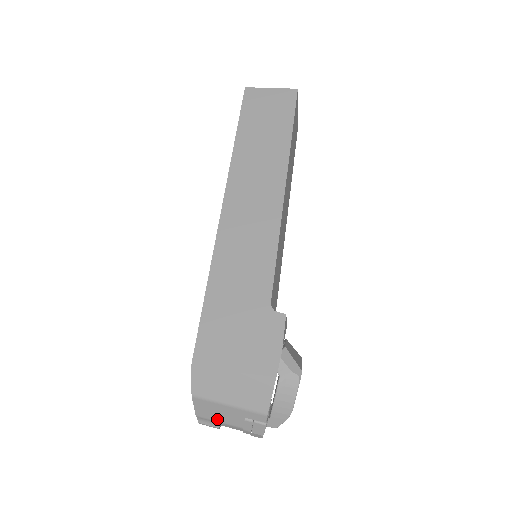
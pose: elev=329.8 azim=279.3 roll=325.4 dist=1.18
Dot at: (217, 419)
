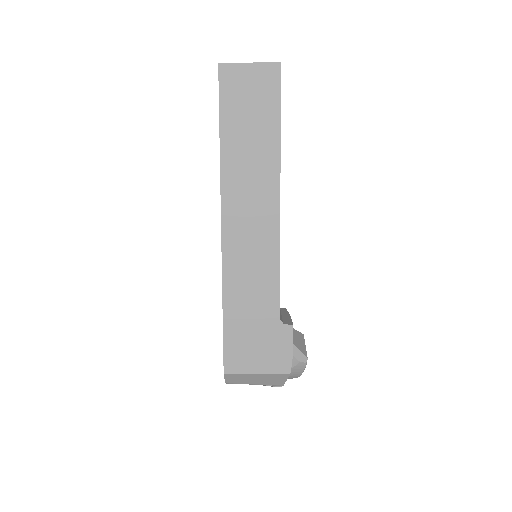
Dot at: occluded
